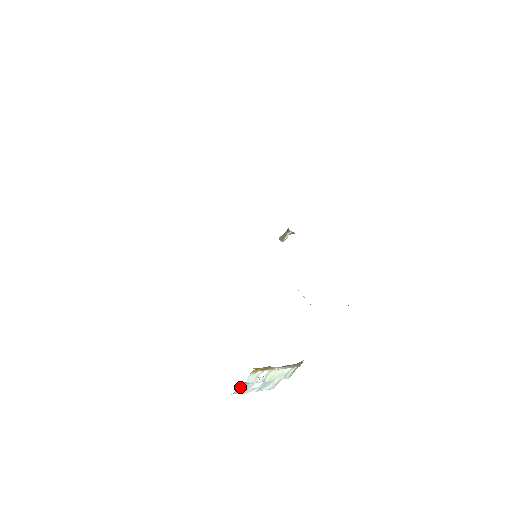
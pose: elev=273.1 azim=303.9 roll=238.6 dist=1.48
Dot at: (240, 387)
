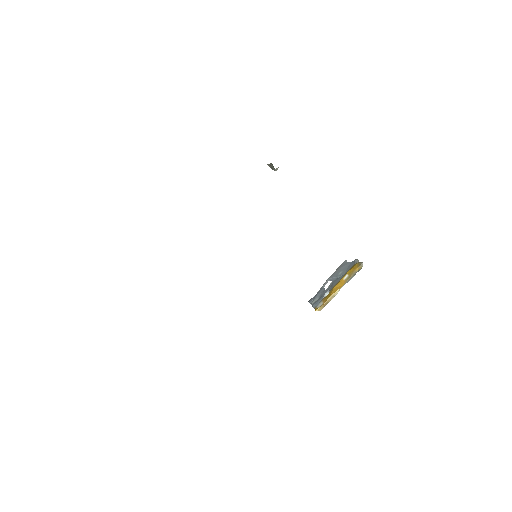
Dot at: (313, 300)
